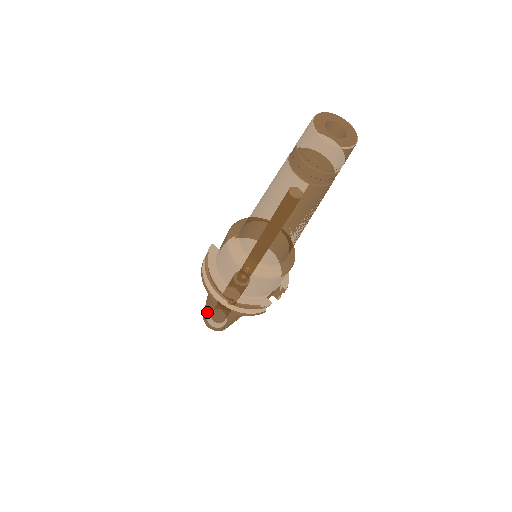
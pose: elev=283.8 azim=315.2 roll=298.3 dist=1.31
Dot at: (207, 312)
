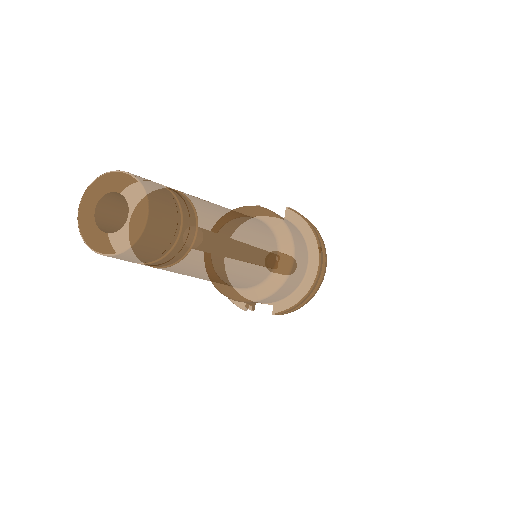
Dot at: occluded
